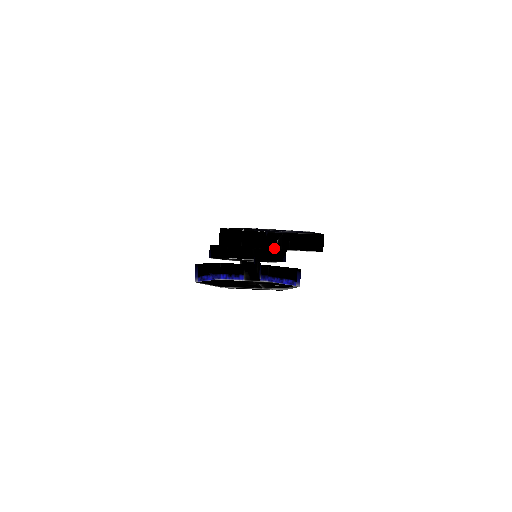
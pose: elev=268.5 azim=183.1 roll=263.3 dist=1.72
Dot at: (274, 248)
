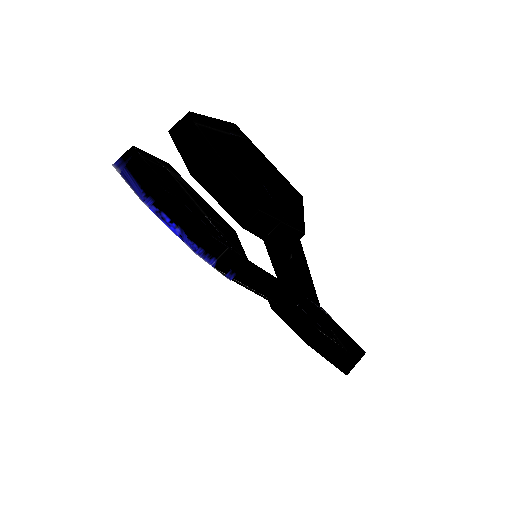
Dot at: occluded
